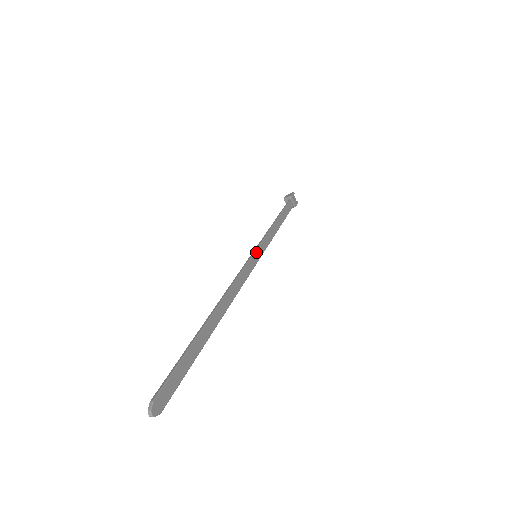
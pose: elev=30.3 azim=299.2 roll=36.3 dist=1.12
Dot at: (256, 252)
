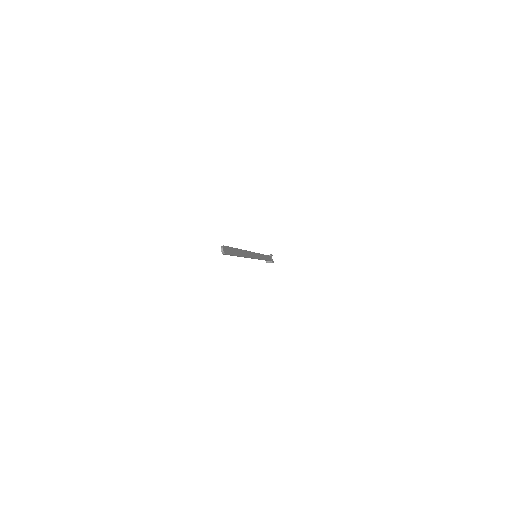
Dot at: (257, 254)
